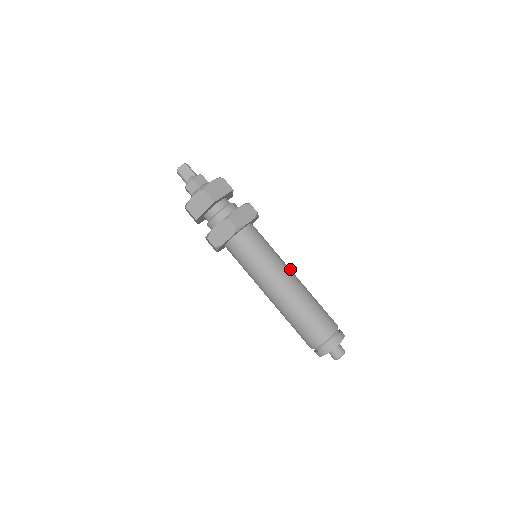
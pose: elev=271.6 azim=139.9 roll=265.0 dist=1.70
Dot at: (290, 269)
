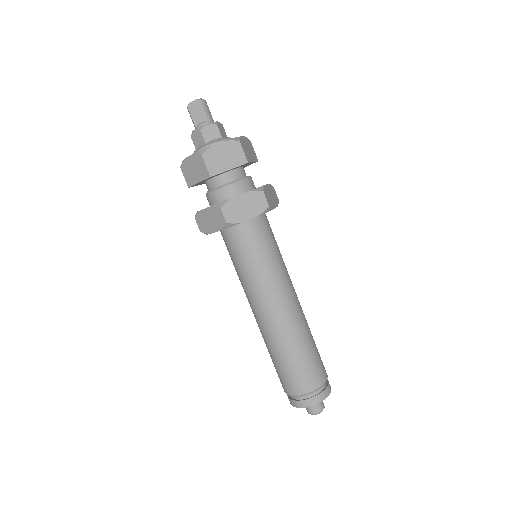
Dot at: (292, 290)
